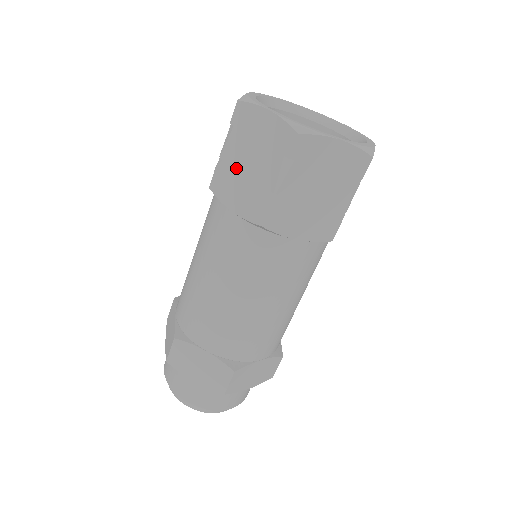
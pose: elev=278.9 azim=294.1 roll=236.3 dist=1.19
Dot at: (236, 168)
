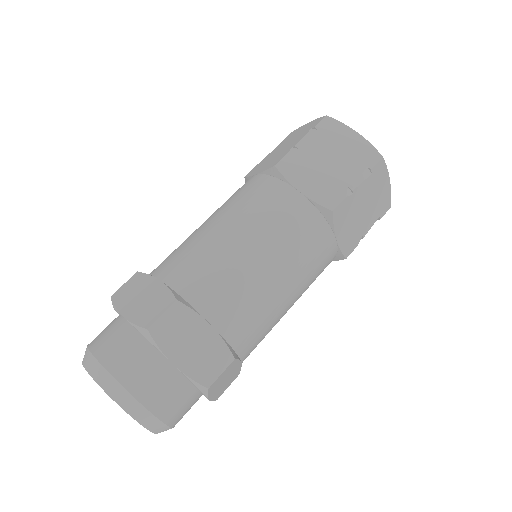
Dot at: (272, 155)
